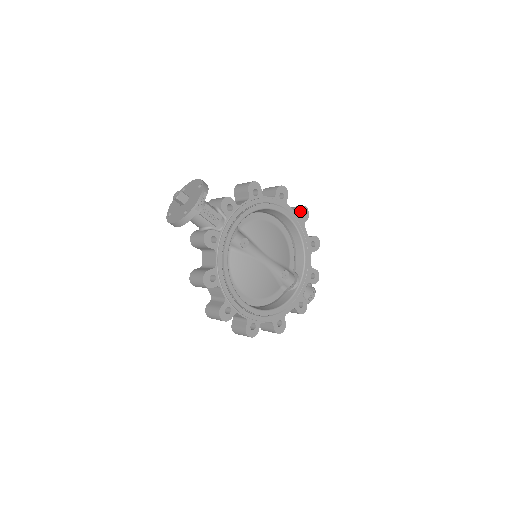
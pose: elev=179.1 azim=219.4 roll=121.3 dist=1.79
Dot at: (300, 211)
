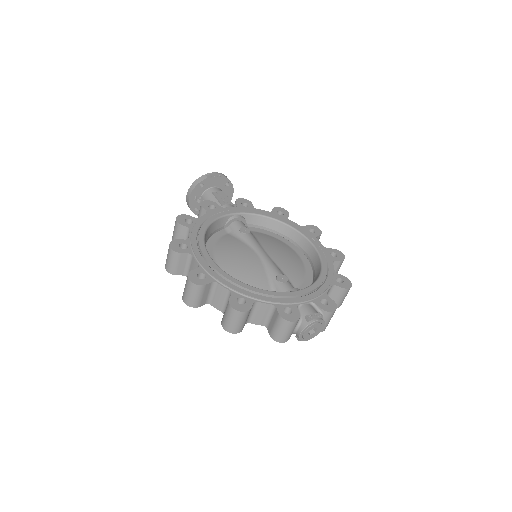
Dot at: (332, 251)
